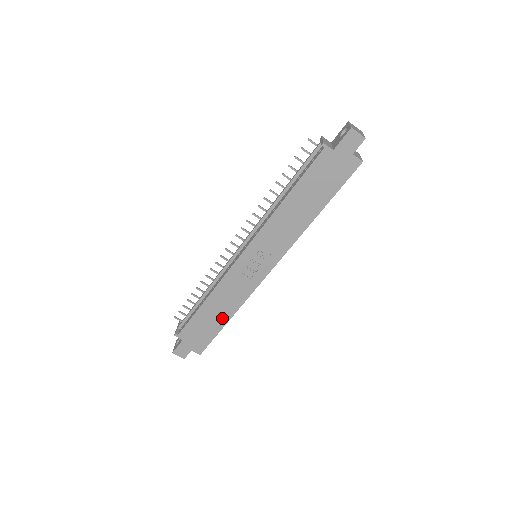
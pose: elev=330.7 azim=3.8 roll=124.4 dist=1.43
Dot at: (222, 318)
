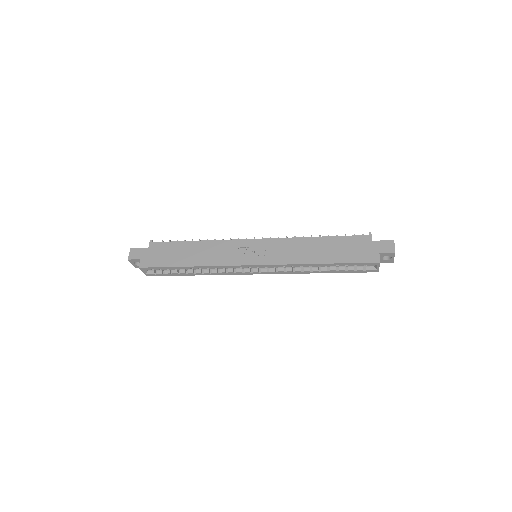
Dot at: (188, 261)
